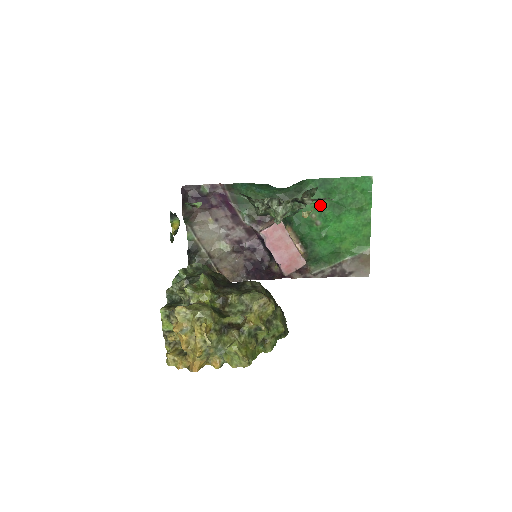
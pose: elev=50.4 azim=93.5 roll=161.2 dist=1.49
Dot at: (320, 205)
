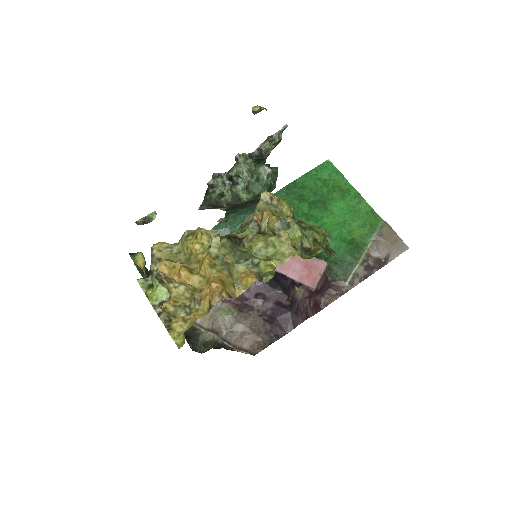
Dot at: (300, 210)
